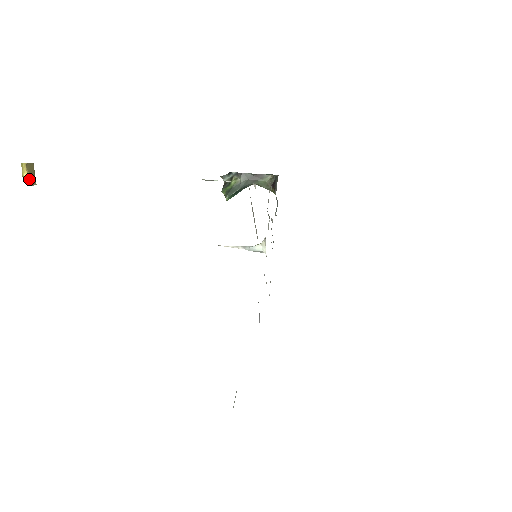
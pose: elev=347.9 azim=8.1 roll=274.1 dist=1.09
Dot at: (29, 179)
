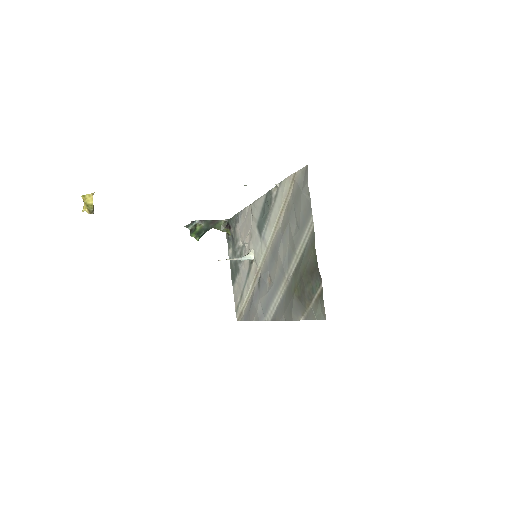
Dot at: (93, 206)
